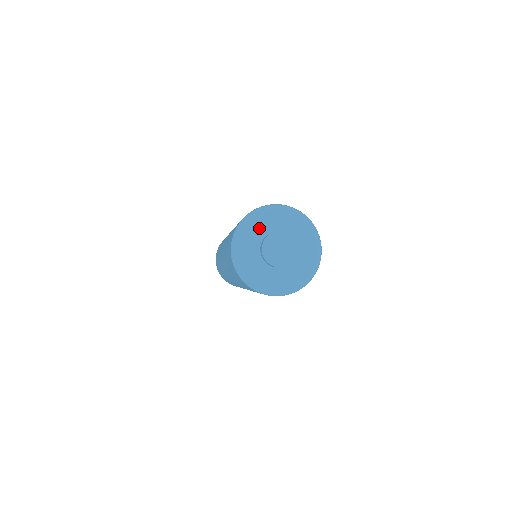
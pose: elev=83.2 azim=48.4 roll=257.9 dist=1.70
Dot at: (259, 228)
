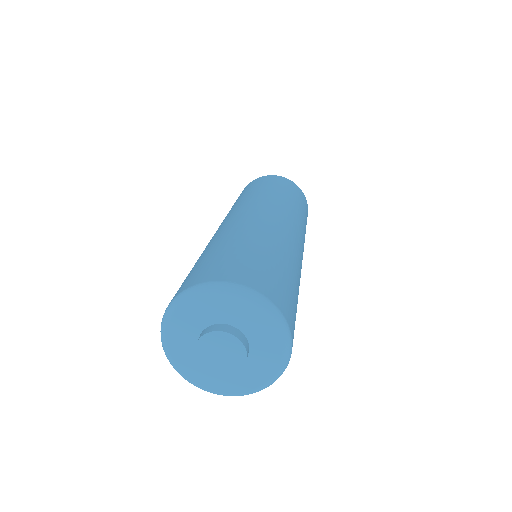
Dot at: (197, 315)
